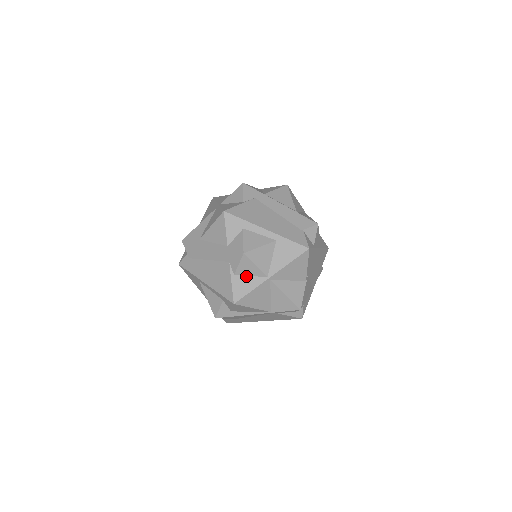
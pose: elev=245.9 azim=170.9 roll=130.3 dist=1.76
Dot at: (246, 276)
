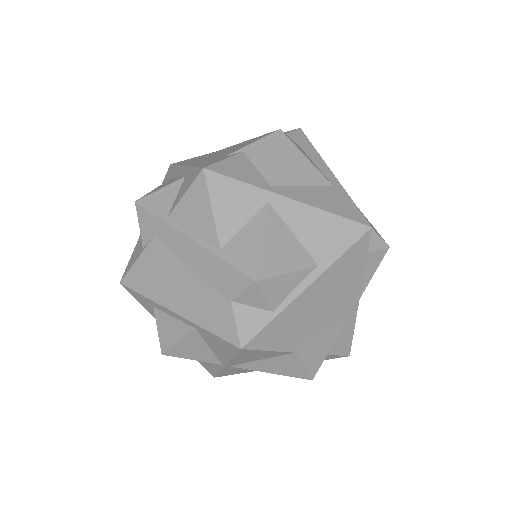
Dot at: occluded
